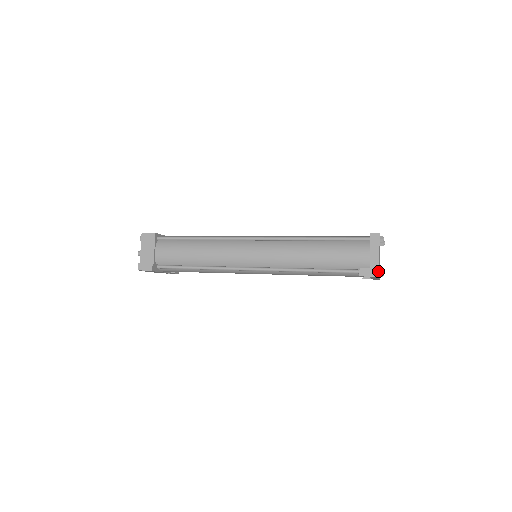
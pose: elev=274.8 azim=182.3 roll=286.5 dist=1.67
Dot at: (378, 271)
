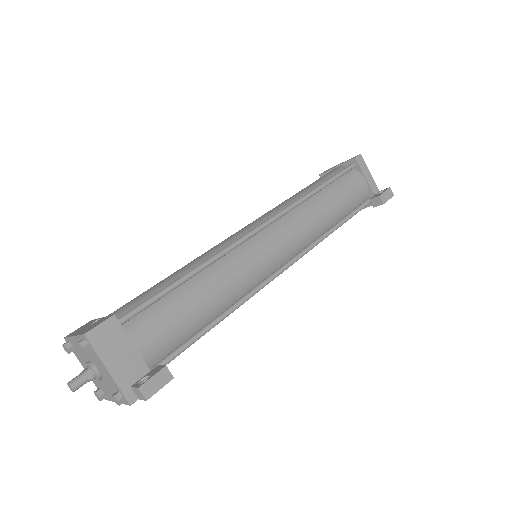
Dot at: (391, 190)
